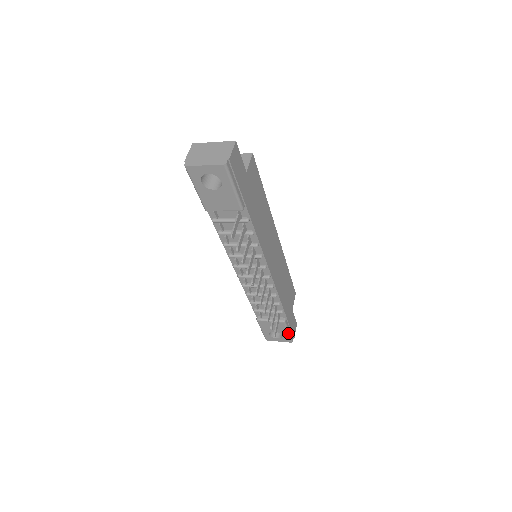
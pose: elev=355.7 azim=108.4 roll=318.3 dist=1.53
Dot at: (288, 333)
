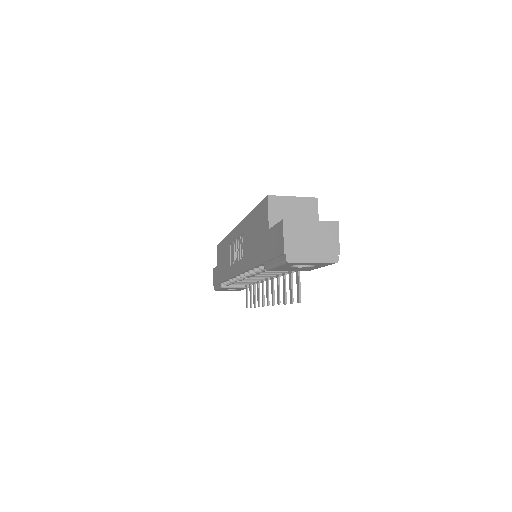
Dot at: occluded
